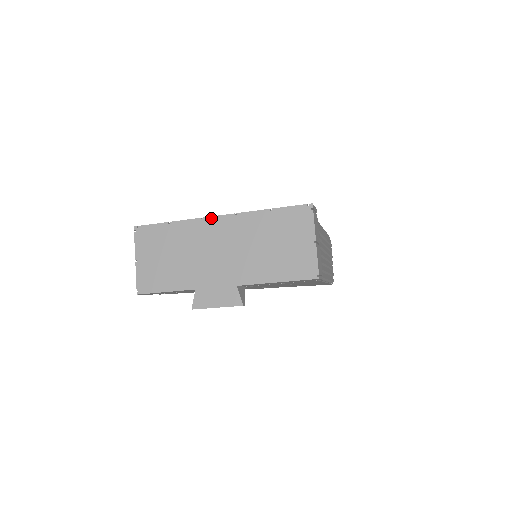
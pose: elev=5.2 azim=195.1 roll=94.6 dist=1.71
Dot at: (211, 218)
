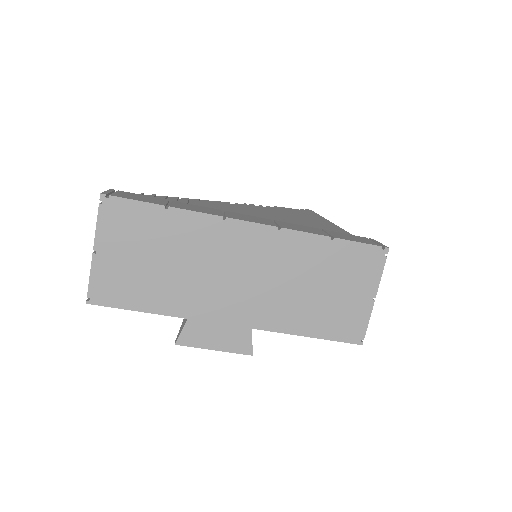
Dot at: (240, 222)
